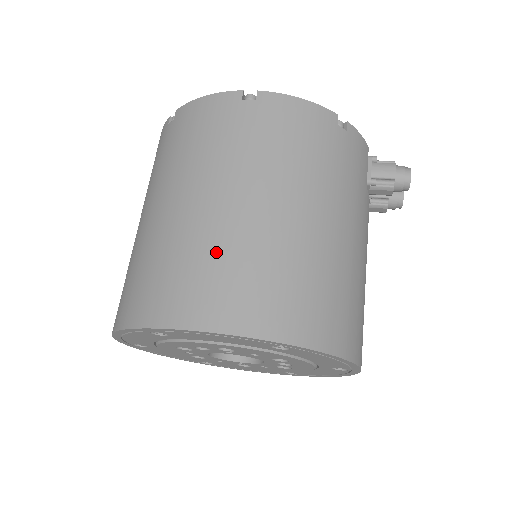
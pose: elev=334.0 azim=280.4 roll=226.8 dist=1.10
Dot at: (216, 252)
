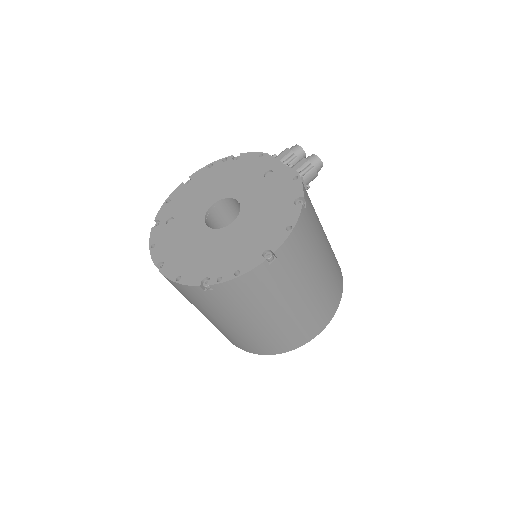
Dot at: (305, 318)
